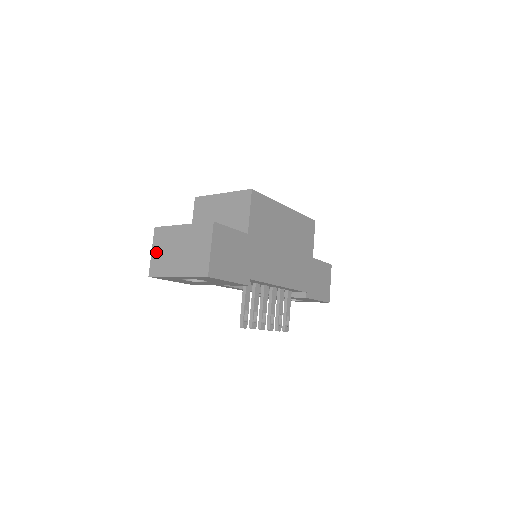
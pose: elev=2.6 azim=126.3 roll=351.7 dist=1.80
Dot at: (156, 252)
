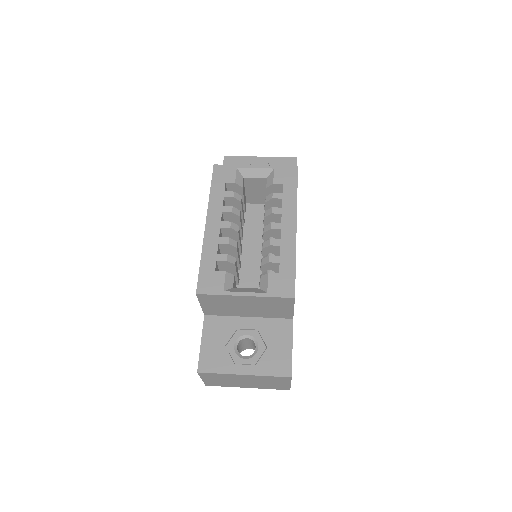
Dot at: (210, 380)
